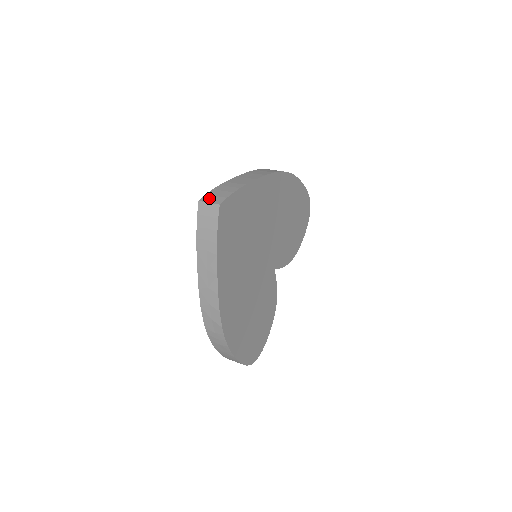
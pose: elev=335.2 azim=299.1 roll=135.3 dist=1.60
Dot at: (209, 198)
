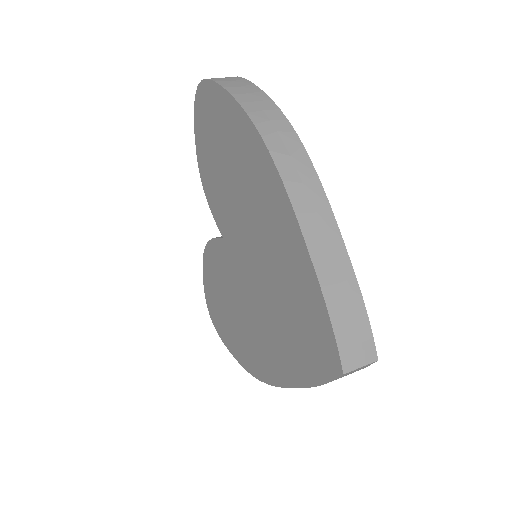
Dot at: (353, 358)
